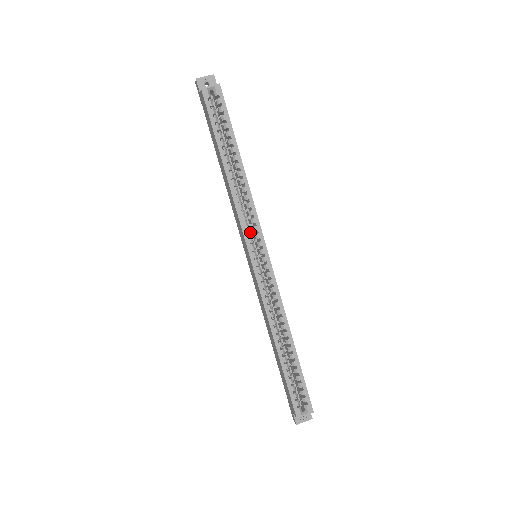
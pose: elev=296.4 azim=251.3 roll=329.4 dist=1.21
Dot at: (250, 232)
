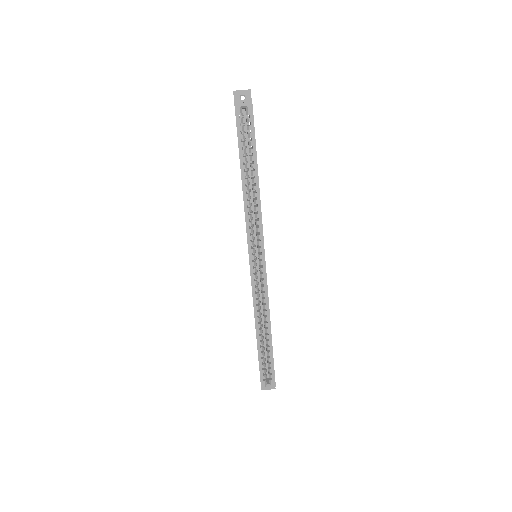
Dot at: (254, 237)
